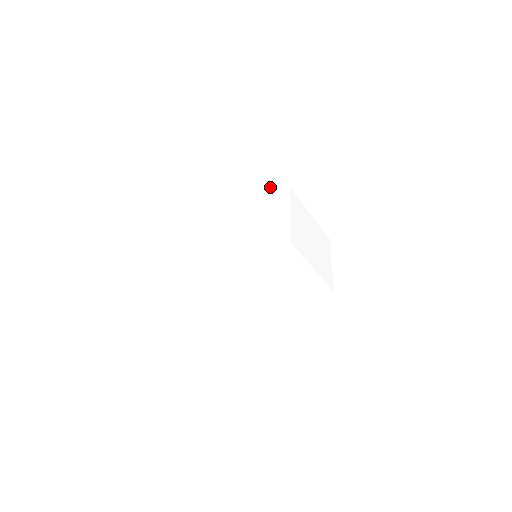
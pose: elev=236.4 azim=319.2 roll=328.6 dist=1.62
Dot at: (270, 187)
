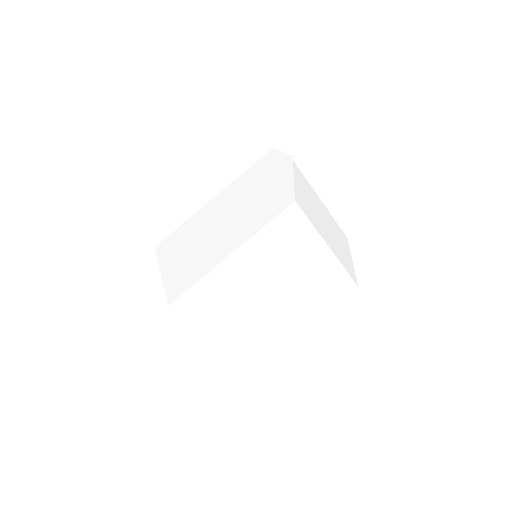
Dot at: (269, 168)
